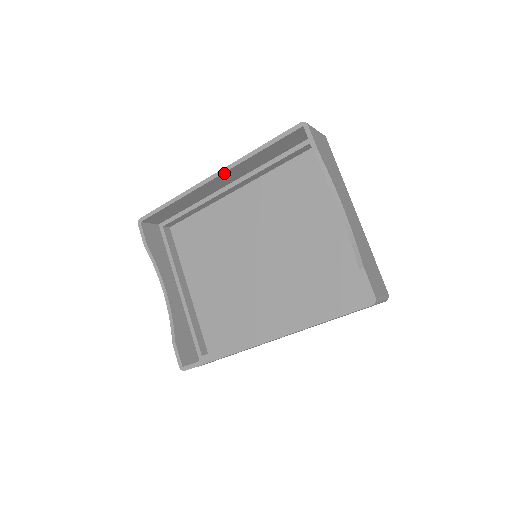
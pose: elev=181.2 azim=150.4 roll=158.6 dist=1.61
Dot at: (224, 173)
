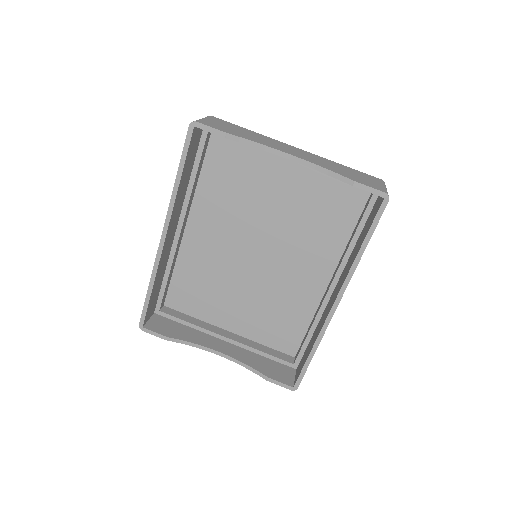
Dot at: (169, 225)
